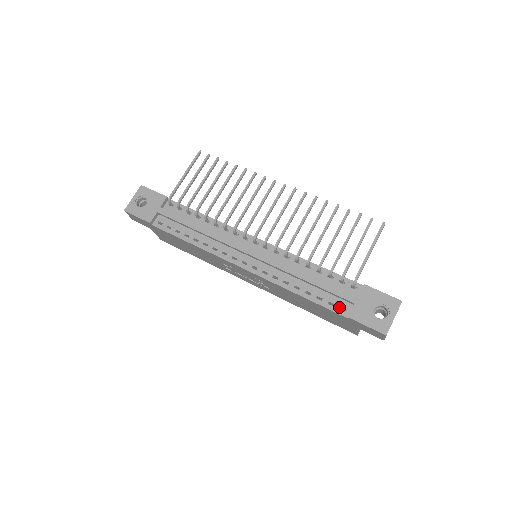
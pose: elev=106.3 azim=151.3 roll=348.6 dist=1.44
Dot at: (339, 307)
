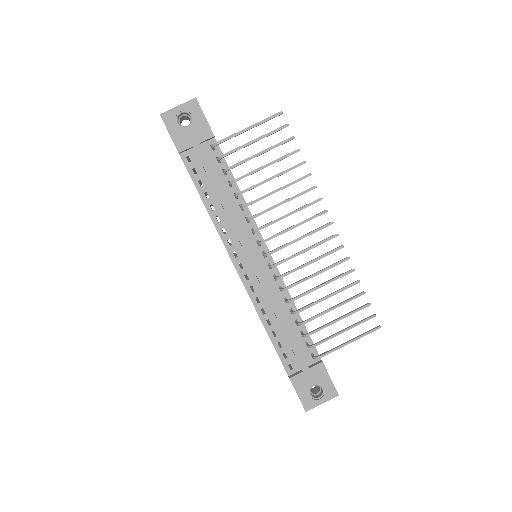
Dot at: (289, 363)
